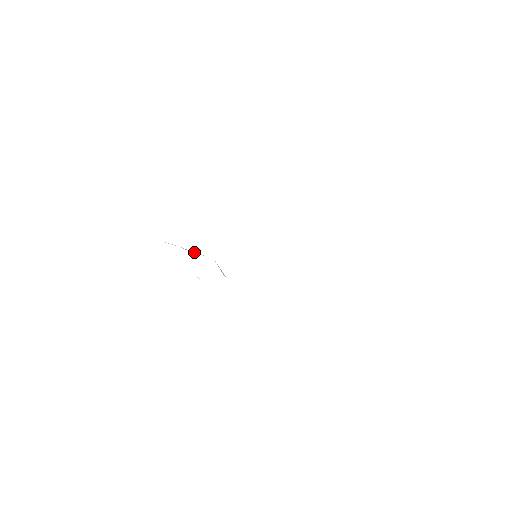
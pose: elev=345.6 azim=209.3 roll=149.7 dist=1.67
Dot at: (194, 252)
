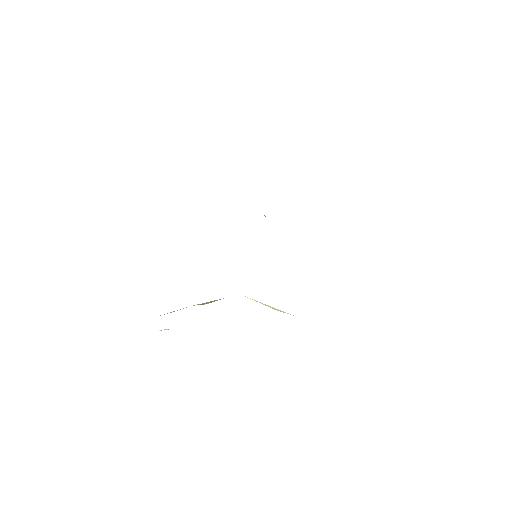
Dot at: (212, 301)
